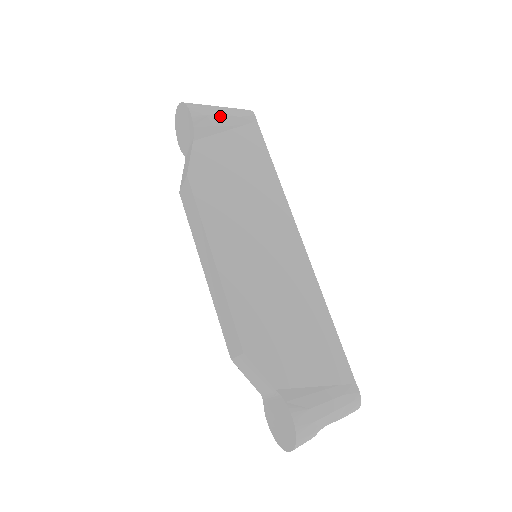
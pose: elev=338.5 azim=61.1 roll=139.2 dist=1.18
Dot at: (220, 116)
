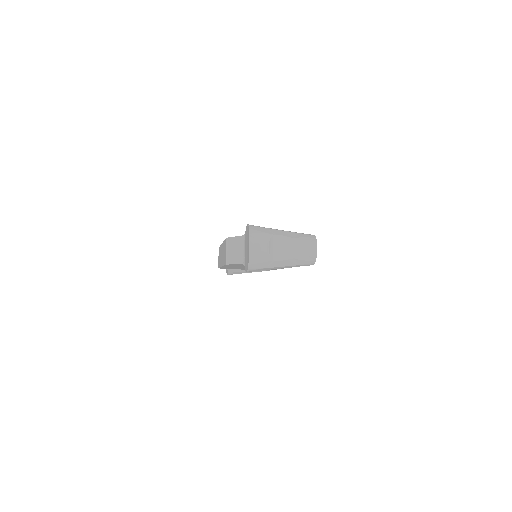
Dot at: occluded
